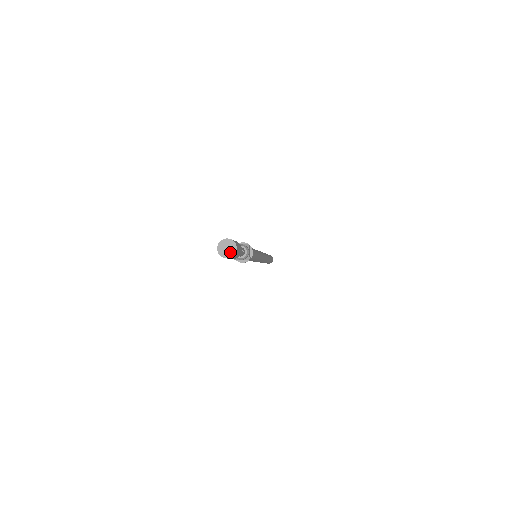
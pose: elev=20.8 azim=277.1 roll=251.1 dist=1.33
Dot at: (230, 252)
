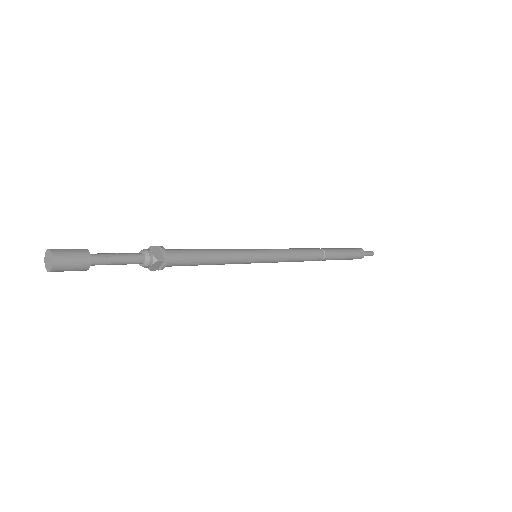
Dot at: (50, 262)
